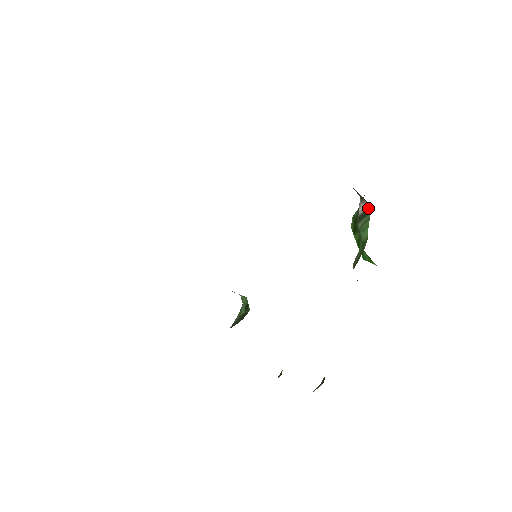
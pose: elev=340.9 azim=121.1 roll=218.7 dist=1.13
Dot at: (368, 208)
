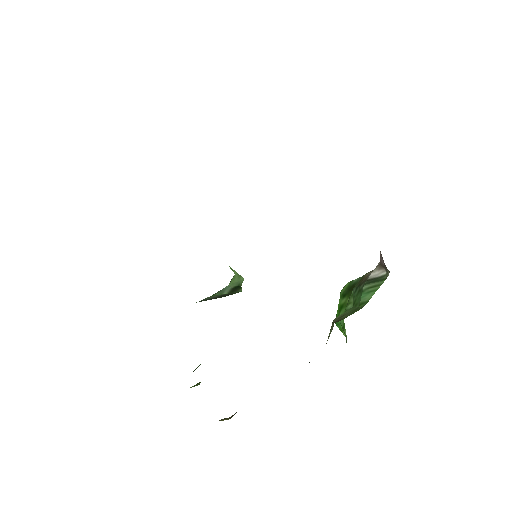
Dot at: (384, 276)
